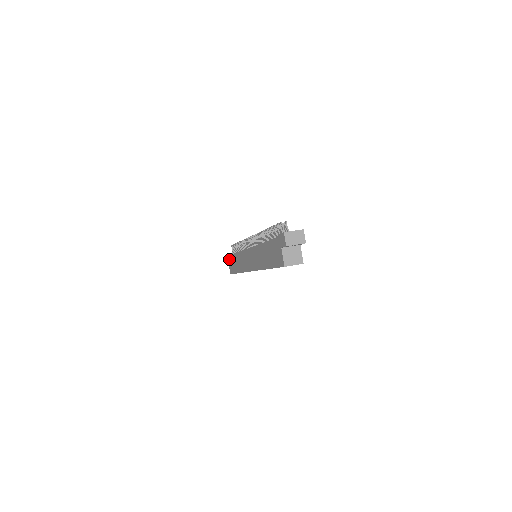
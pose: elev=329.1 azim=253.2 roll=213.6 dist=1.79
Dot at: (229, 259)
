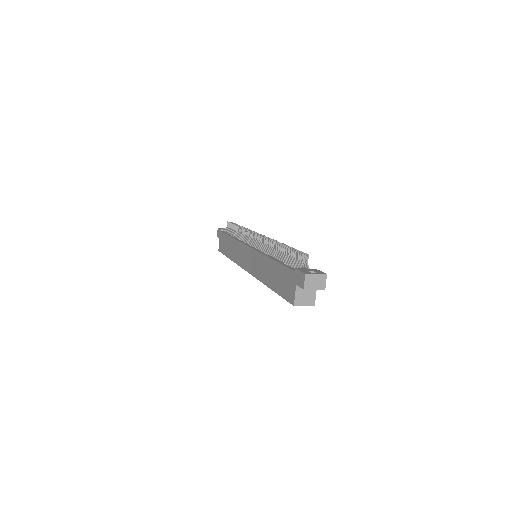
Dot at: (221, 236)
